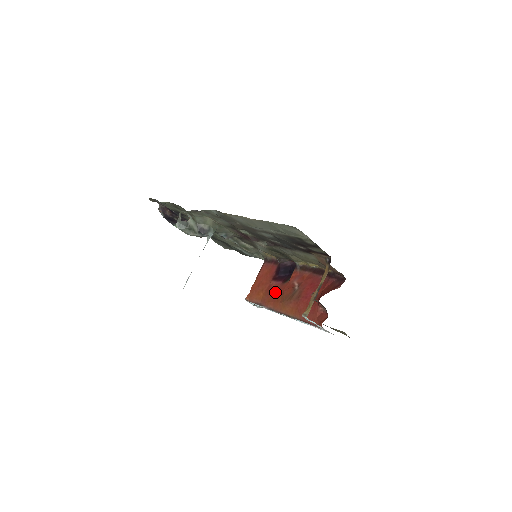
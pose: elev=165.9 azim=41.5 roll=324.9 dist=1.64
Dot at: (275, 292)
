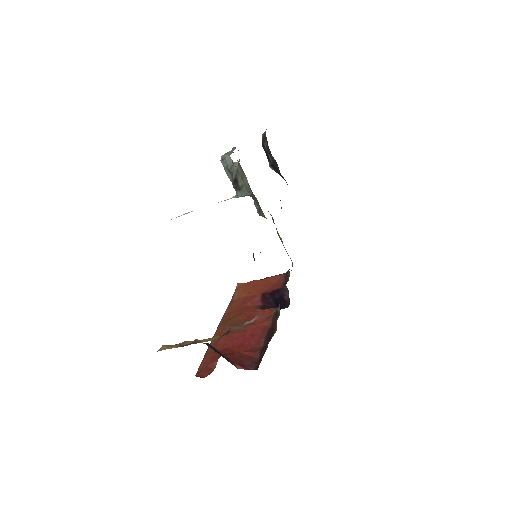
Dot at: (245, 306)
